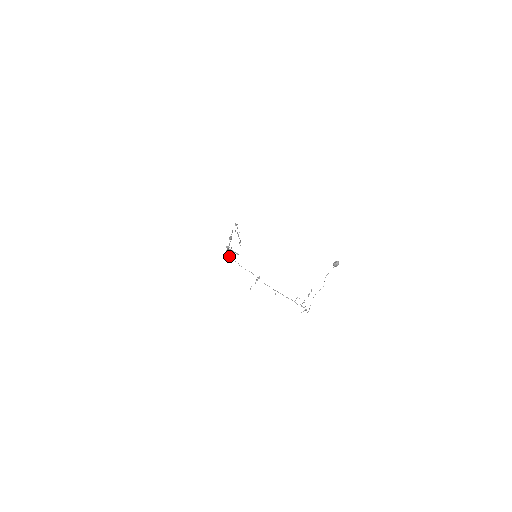
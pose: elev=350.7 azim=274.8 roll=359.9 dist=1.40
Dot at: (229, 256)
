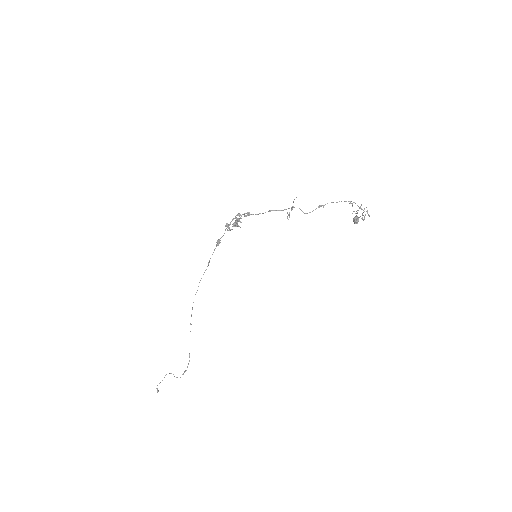
Dot at: (240, 215)
